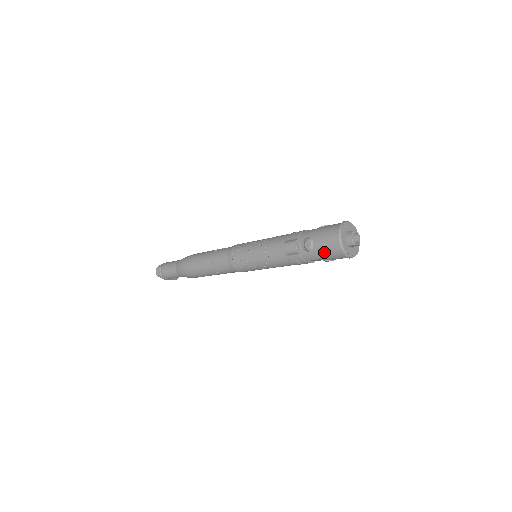
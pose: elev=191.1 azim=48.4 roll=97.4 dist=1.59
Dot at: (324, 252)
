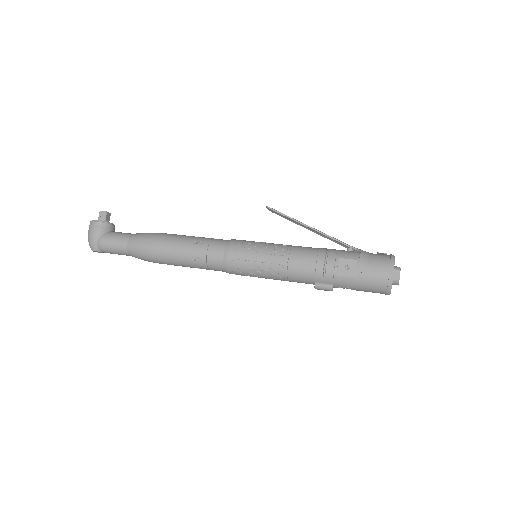
Dot at: occluded
